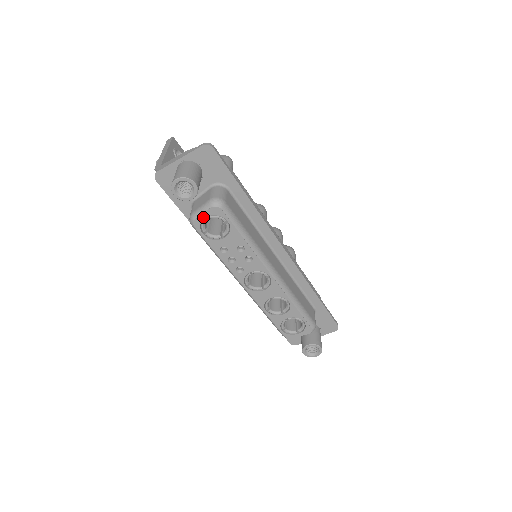
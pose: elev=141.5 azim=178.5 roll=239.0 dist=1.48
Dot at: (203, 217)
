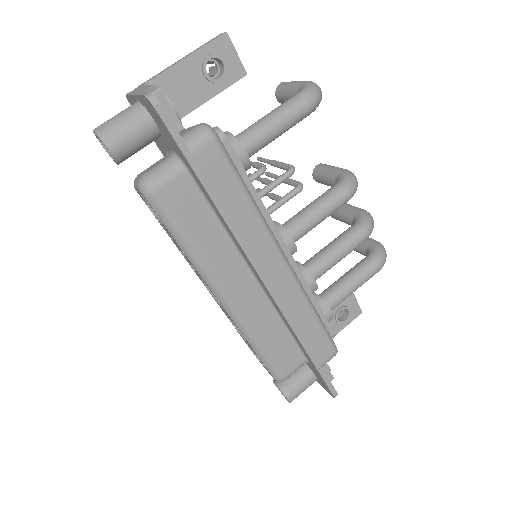
Dot at: occluded
